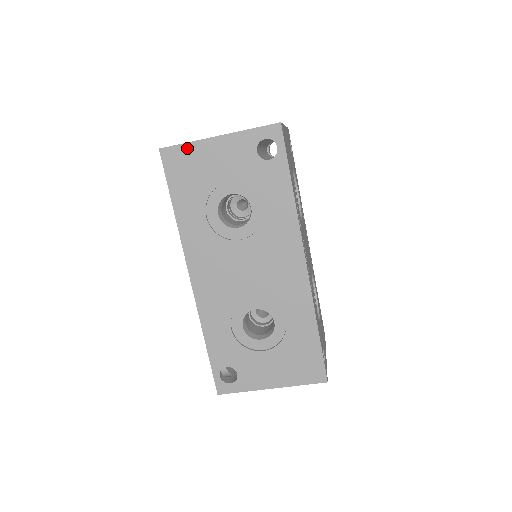
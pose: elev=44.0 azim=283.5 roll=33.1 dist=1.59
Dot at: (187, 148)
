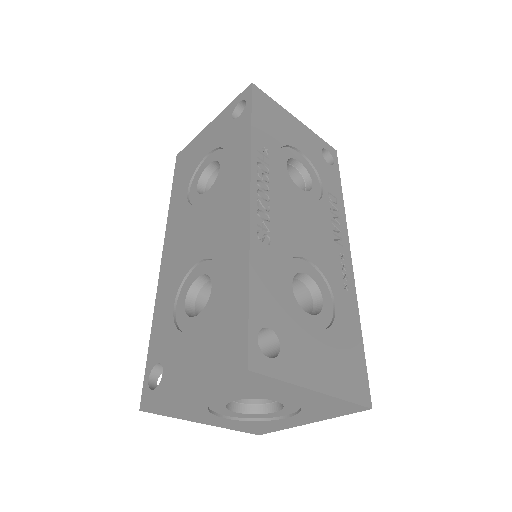
Dot at: (191, 144)
